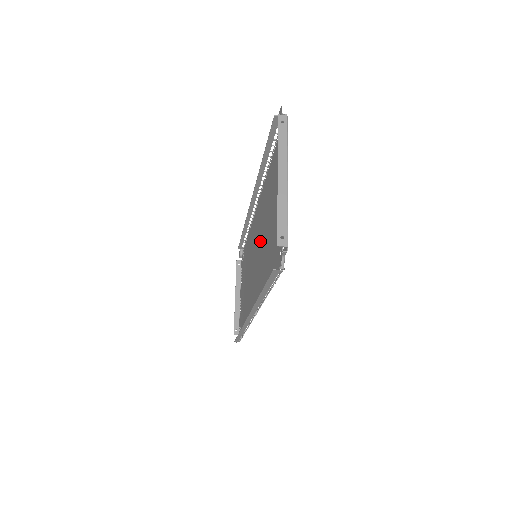
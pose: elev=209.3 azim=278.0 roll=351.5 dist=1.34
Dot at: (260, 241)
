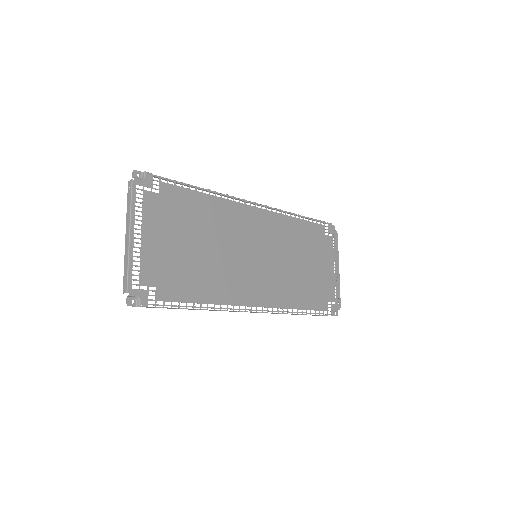
Dot at: (236, 249)
